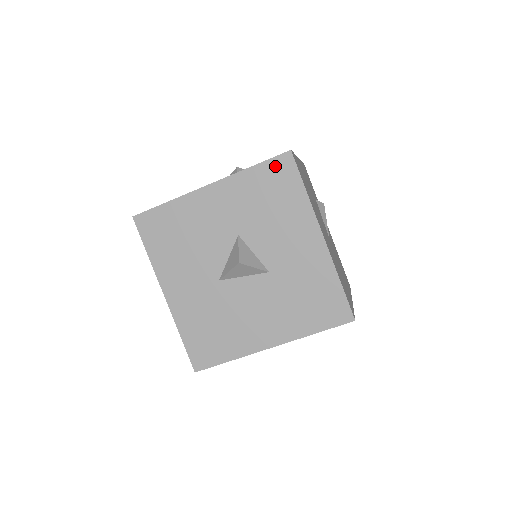
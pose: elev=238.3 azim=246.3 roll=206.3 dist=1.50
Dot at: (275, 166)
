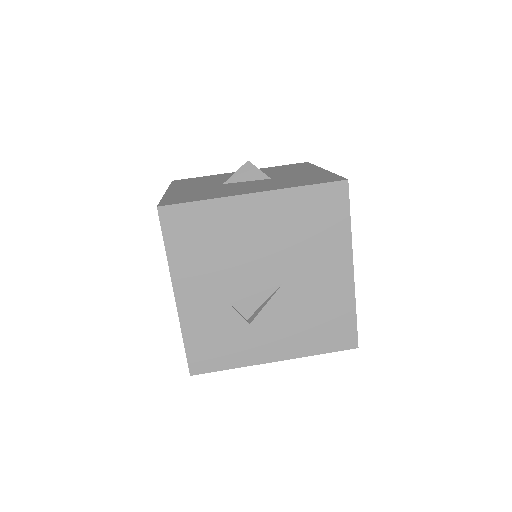
Dot at: occluded
